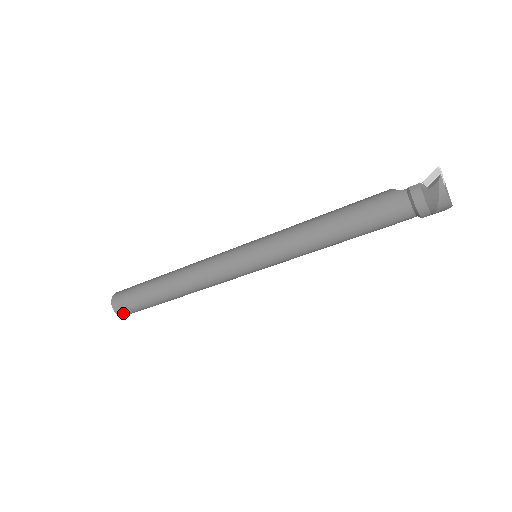
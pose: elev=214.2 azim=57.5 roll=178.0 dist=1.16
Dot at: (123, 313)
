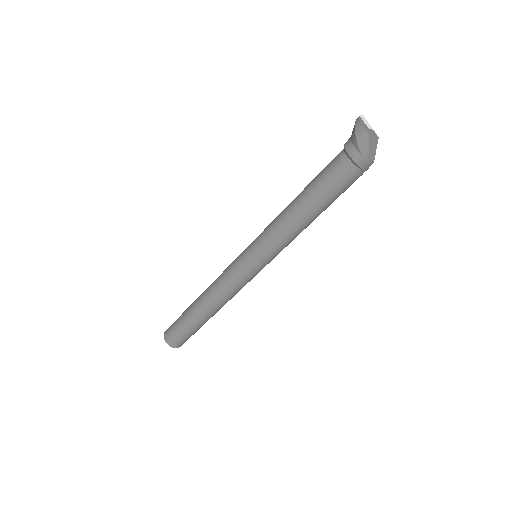
Dot at: (168, 337)
